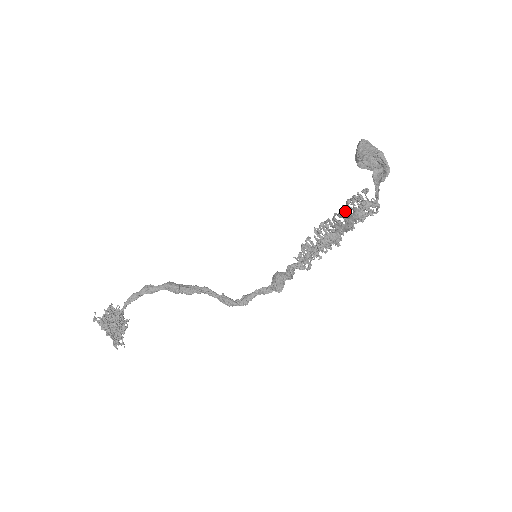
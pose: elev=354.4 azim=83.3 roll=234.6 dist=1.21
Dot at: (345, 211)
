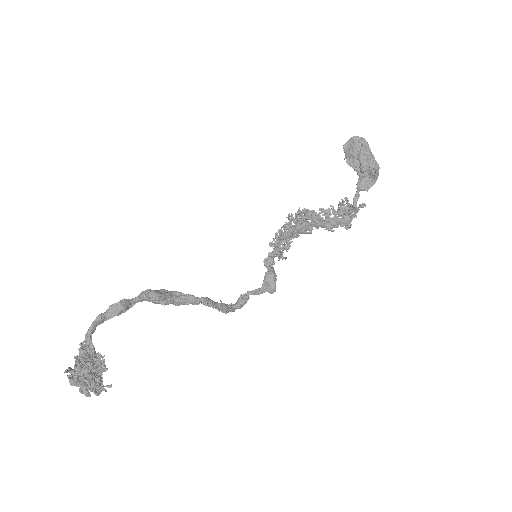
Dot at: (335, 213)
